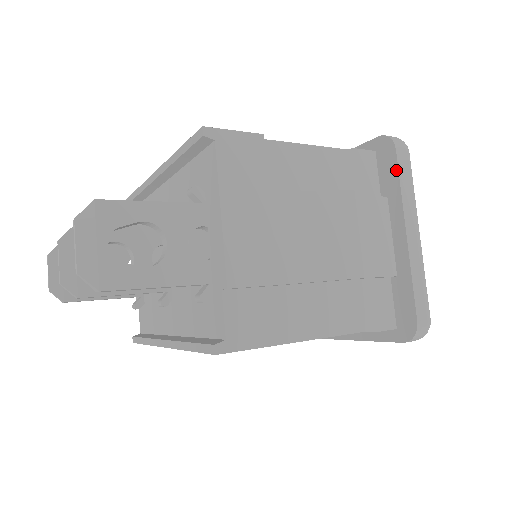
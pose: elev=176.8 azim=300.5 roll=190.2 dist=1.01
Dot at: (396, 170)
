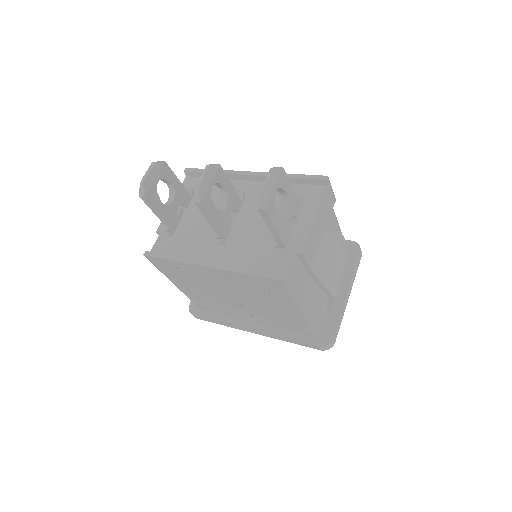
Dot at: (356, 261)
